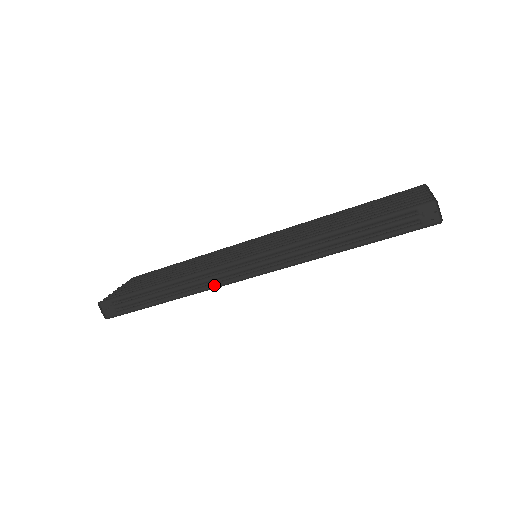
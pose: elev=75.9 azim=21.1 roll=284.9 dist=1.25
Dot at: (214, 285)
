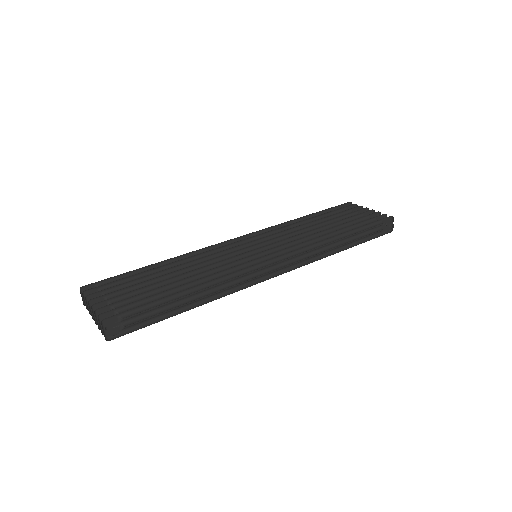
Dot at: (240, 286)
